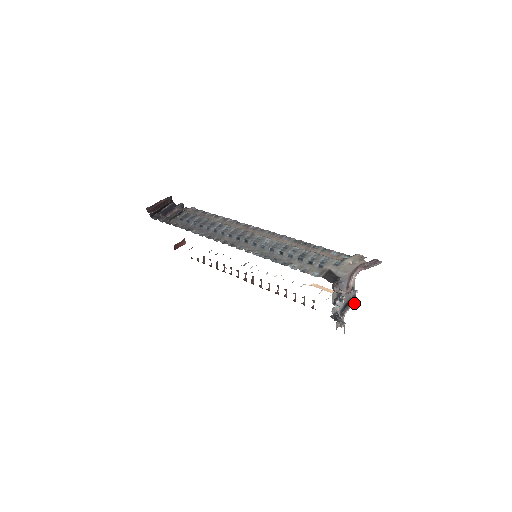
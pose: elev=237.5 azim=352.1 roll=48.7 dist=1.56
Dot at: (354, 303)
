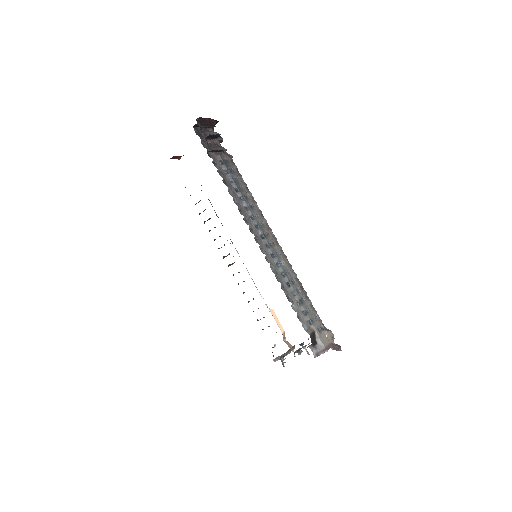
Dot at: (293, 351)
